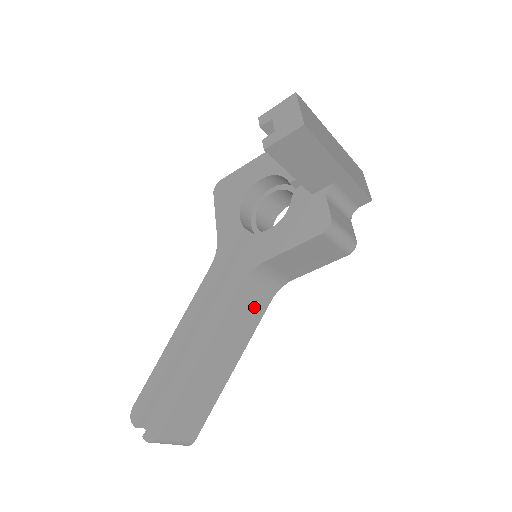
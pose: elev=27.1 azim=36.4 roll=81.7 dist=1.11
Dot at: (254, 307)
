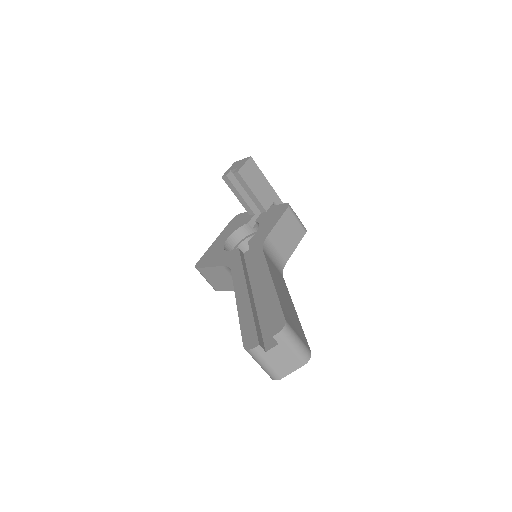
Dot at: (277, 272)
